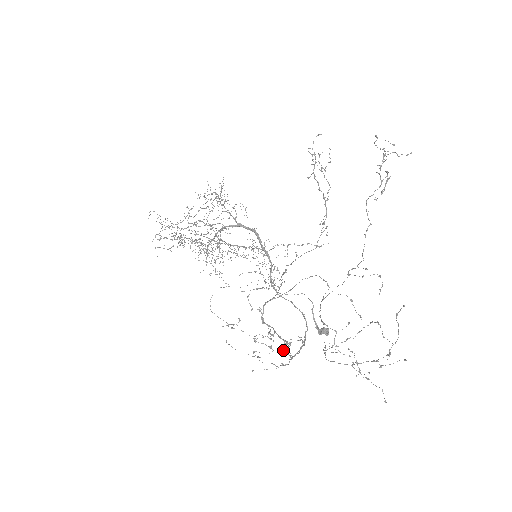
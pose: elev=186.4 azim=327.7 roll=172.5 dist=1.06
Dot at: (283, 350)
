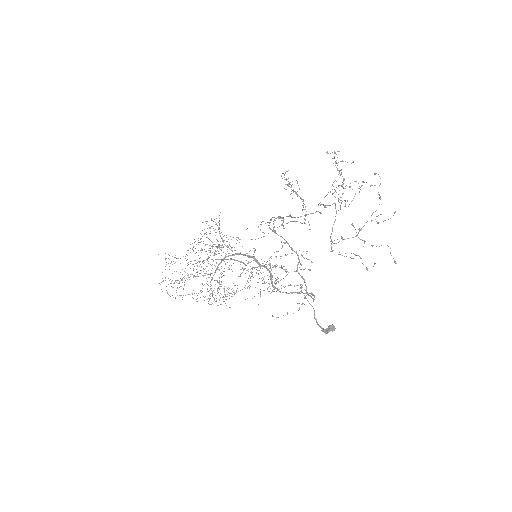
Dot at: (297, 270)
